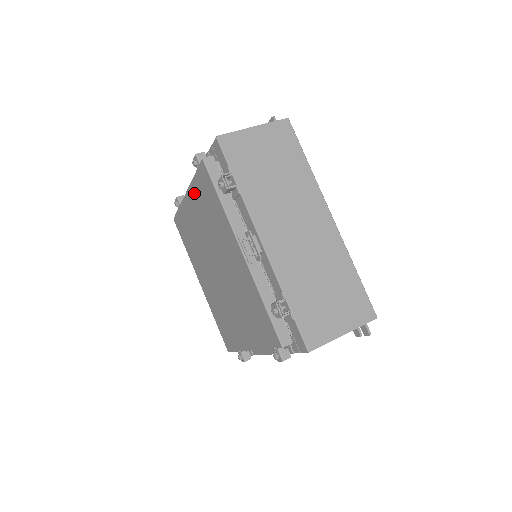
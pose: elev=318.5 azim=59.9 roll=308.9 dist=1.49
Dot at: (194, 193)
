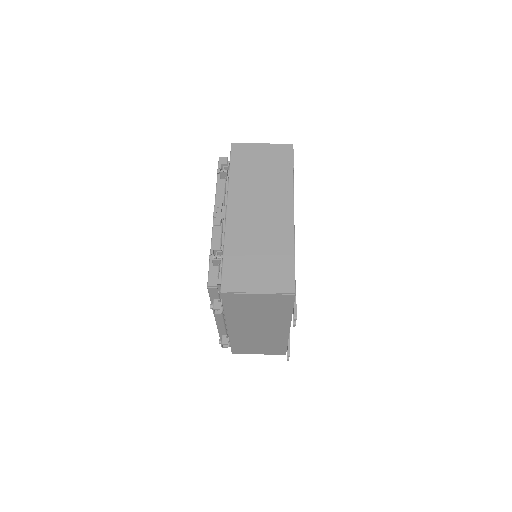
Dot at: occluded
